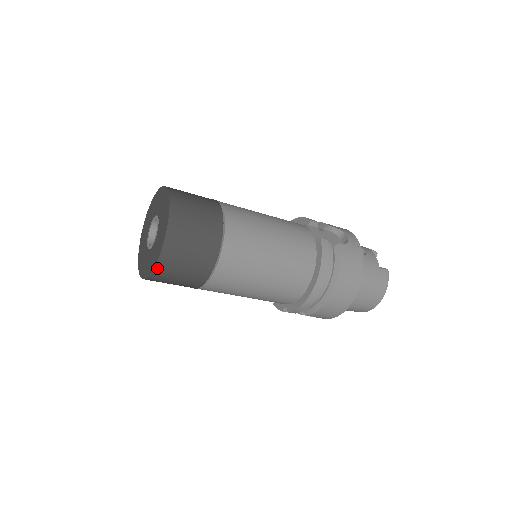
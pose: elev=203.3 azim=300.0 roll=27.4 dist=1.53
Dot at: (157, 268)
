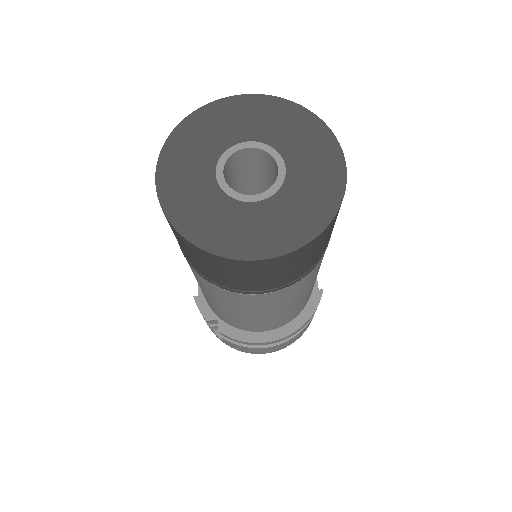
Dot at: (248, 262)
